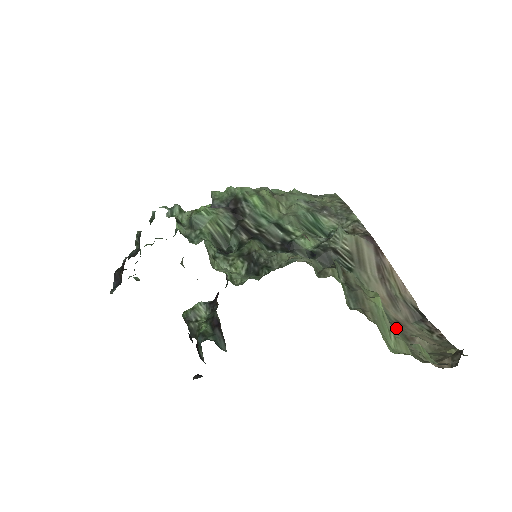
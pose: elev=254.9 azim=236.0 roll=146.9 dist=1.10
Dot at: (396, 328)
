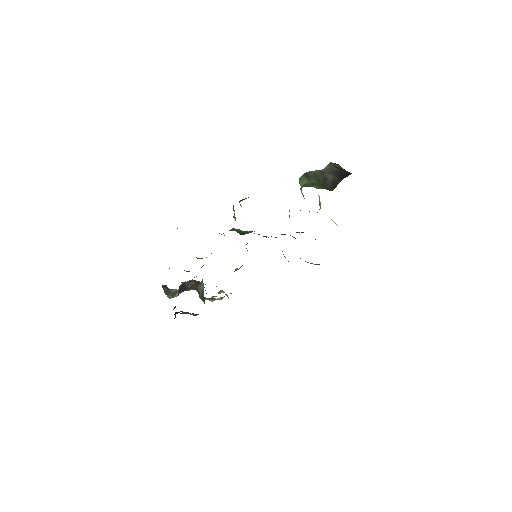
Dot at: occluded
